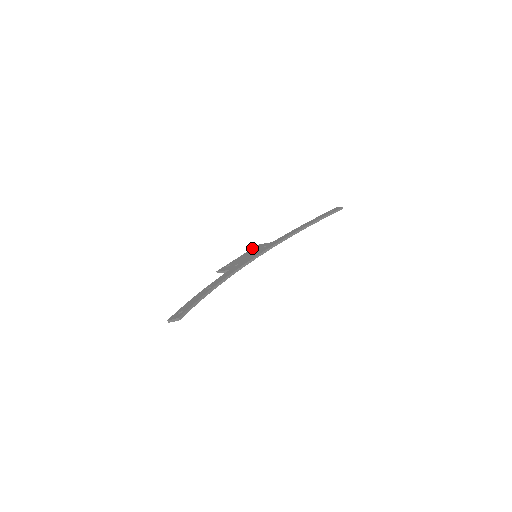
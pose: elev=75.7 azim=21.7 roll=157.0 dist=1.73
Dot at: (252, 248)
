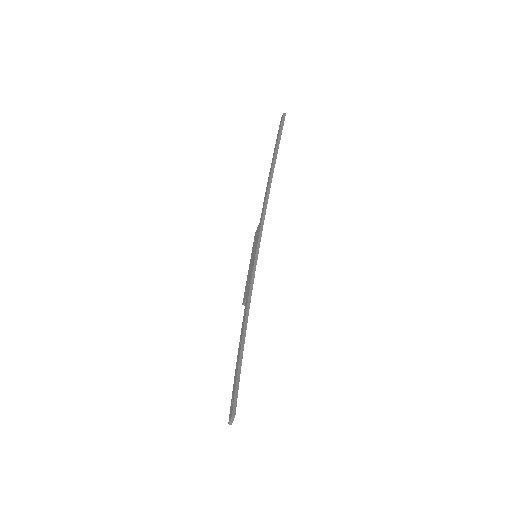
Dot at: occluded
